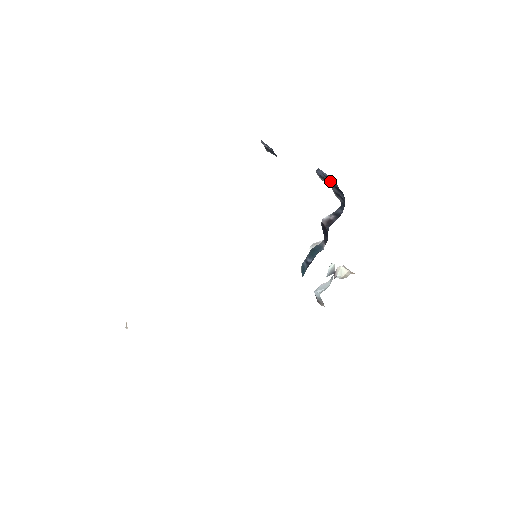
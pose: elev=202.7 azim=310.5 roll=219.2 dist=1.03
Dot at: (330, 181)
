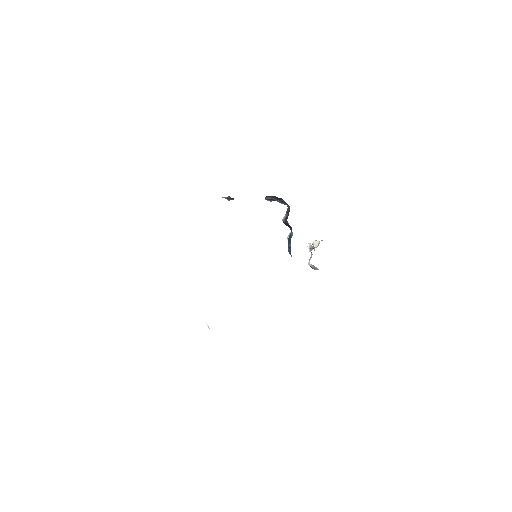
Dot at: (272, 198)
